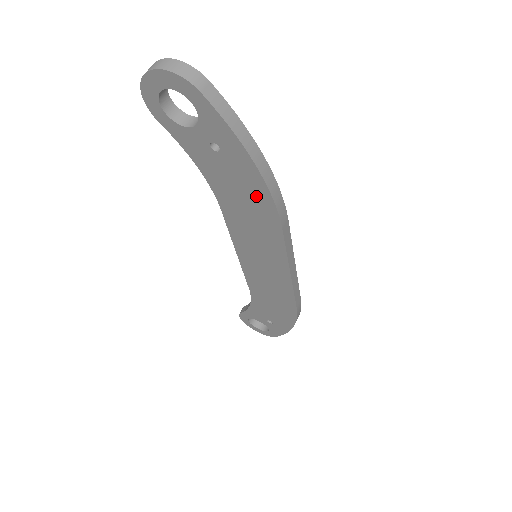
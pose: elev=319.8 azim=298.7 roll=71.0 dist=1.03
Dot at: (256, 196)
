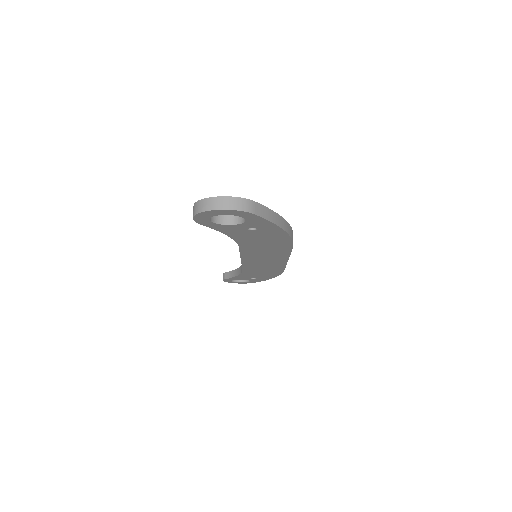
Dot at: (278, 240)
